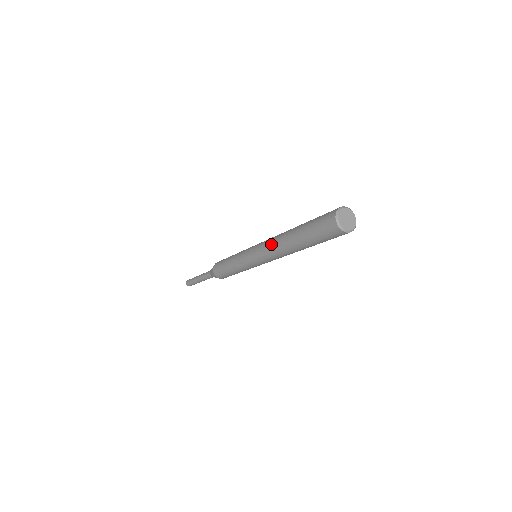
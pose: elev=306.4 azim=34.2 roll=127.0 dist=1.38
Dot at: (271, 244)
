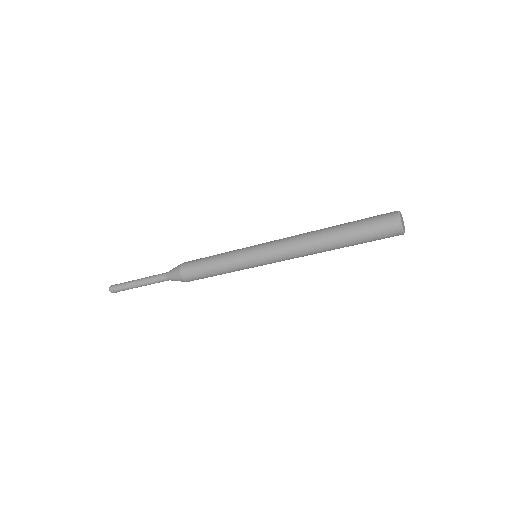
Dot at: (301, 255)
